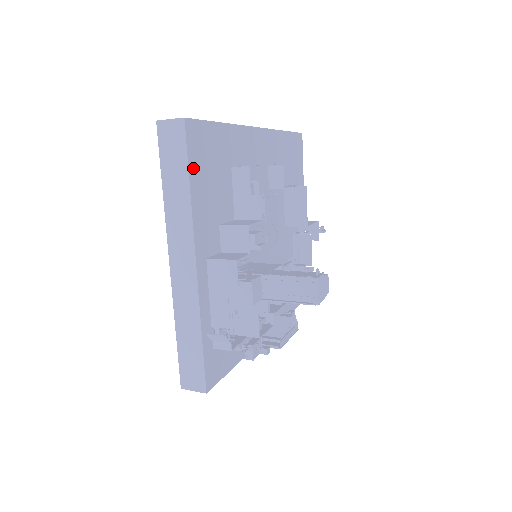
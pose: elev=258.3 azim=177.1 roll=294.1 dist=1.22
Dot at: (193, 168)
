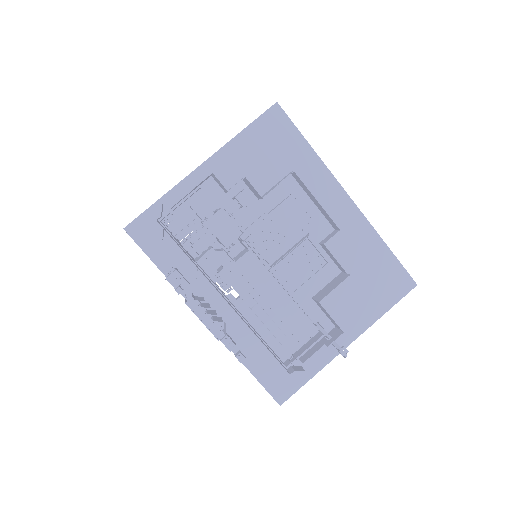
Dot at: (256, 127)
